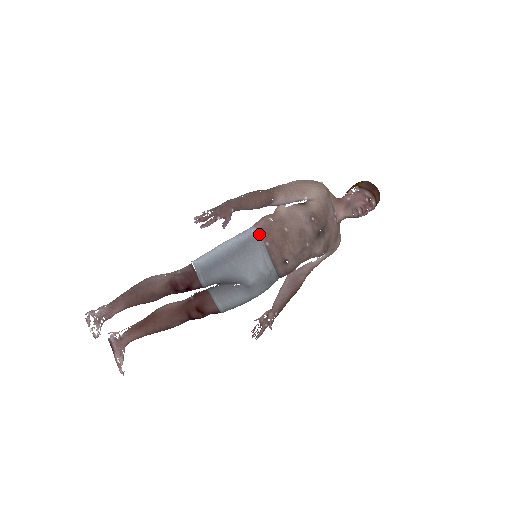
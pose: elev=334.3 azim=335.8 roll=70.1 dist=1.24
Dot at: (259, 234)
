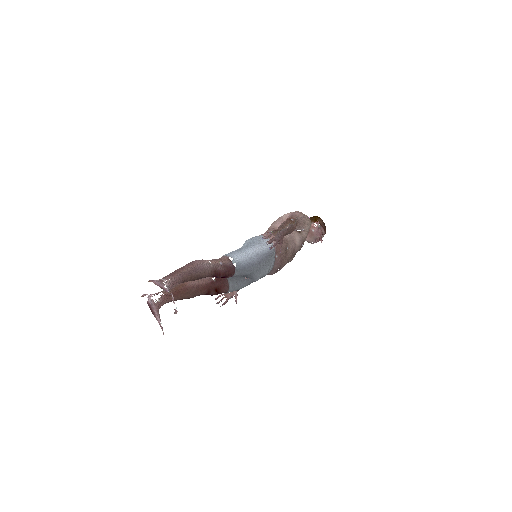
Dot at: (274, 248)
